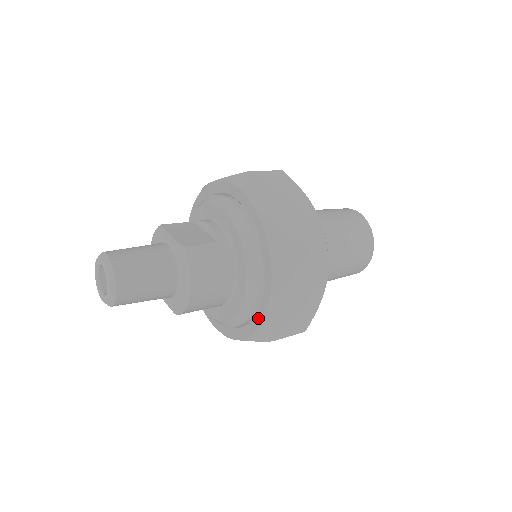
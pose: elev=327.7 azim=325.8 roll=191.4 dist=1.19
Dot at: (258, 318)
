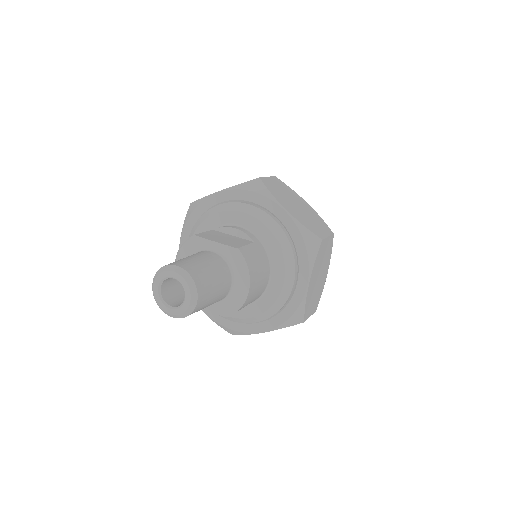
Dot at: (293, 304)
